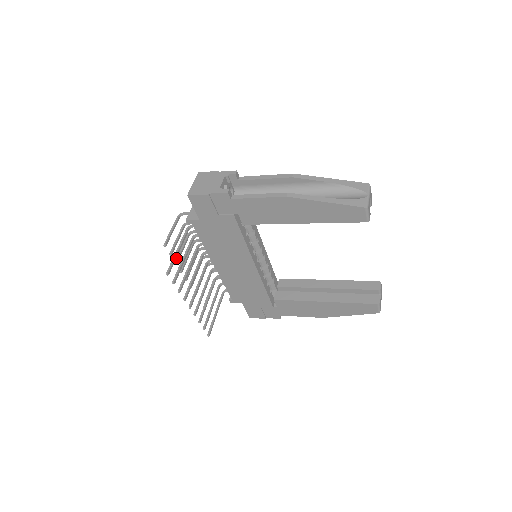
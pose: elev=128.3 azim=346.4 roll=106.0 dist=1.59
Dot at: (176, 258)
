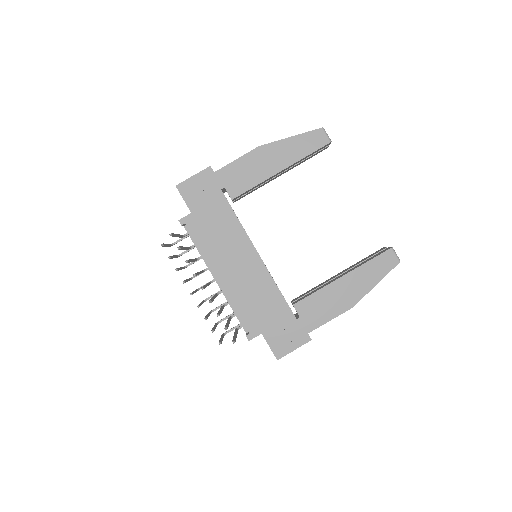
Dot at: occluded
